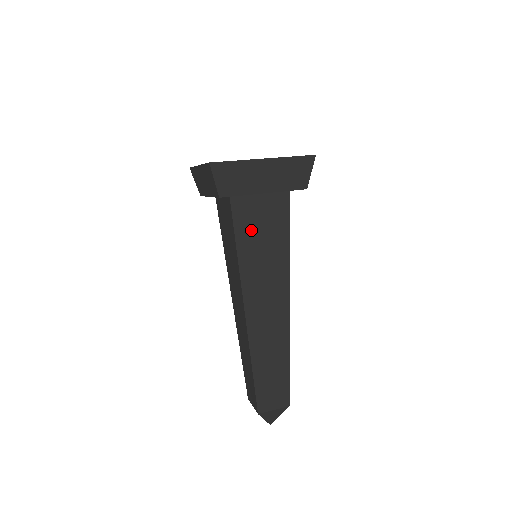
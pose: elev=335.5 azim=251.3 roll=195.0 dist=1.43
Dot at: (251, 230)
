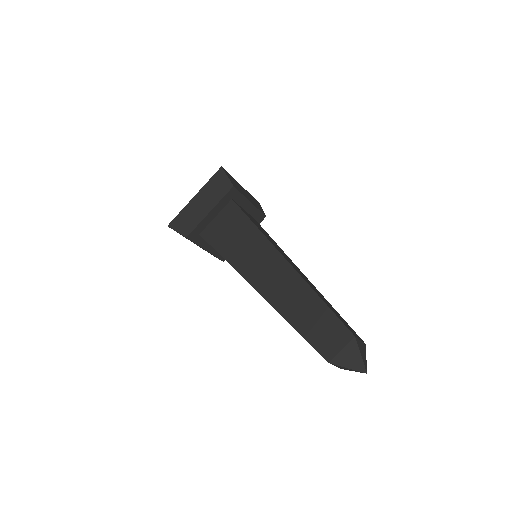
Dot at: (253, 221)
